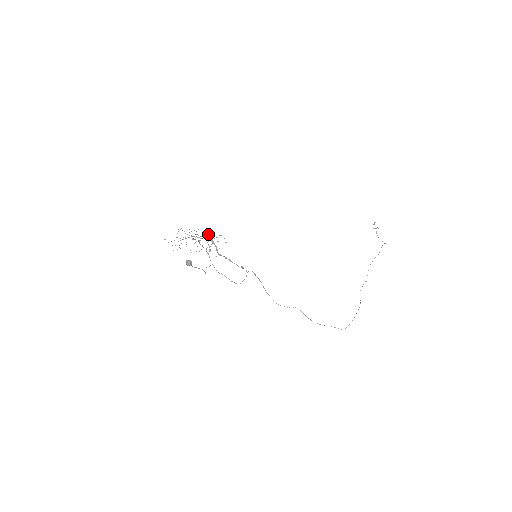
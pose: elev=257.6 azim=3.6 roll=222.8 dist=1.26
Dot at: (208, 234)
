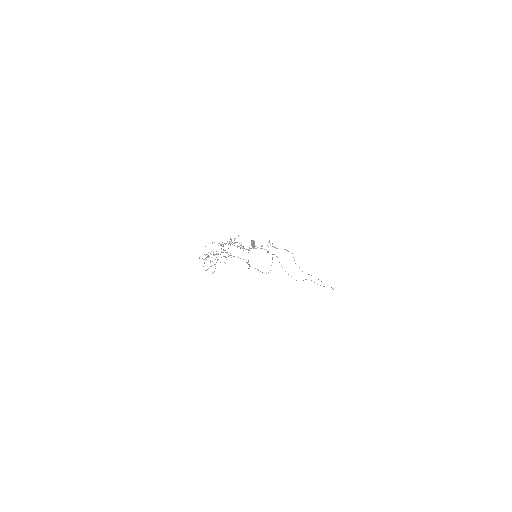
Dot at: (230, 238)
